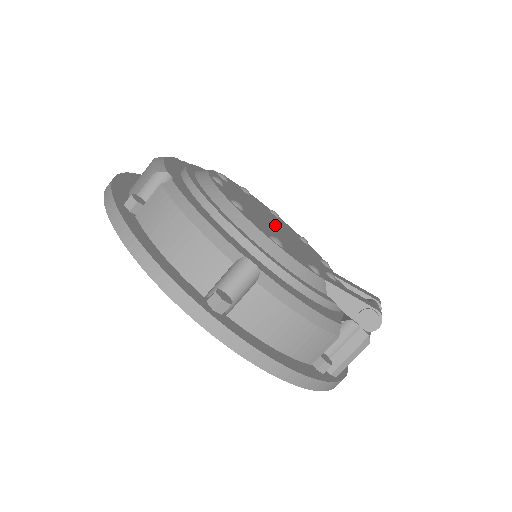
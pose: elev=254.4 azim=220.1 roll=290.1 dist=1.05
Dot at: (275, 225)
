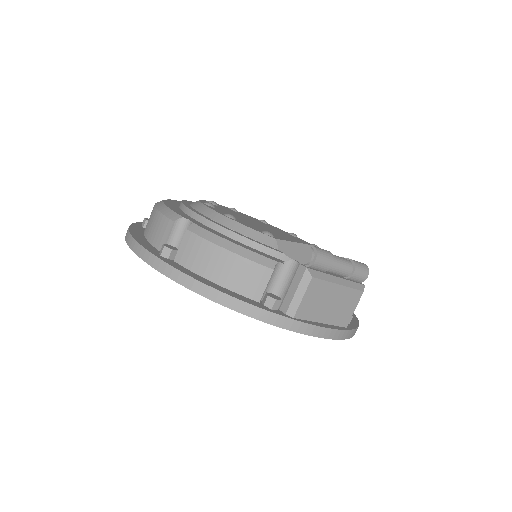
Dot at: occluded
